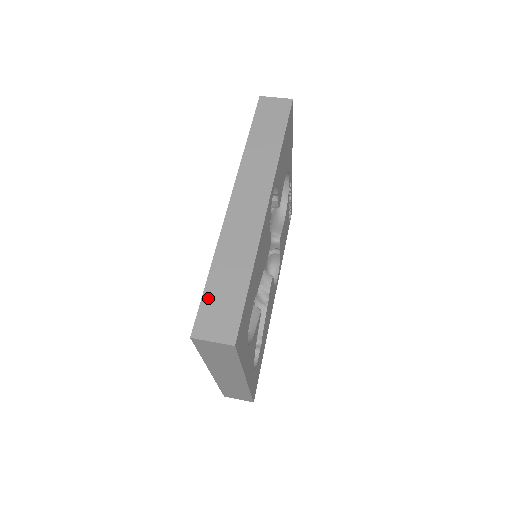
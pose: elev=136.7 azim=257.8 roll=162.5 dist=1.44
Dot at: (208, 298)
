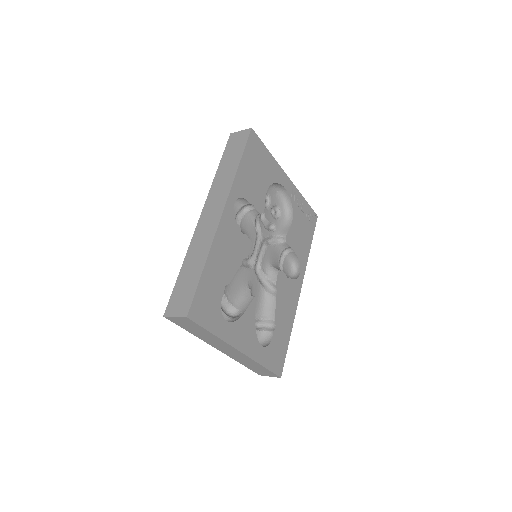
Dot at: (177, 288)
